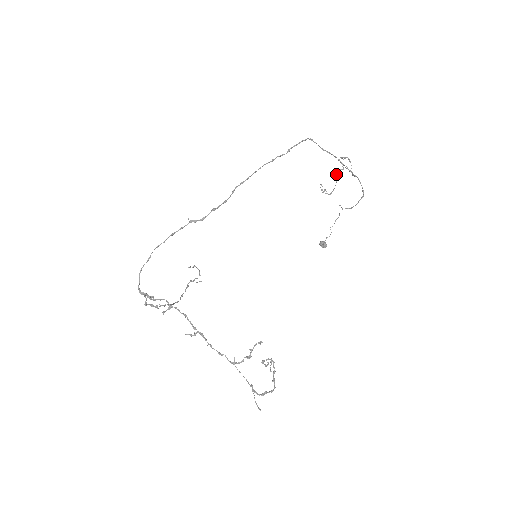
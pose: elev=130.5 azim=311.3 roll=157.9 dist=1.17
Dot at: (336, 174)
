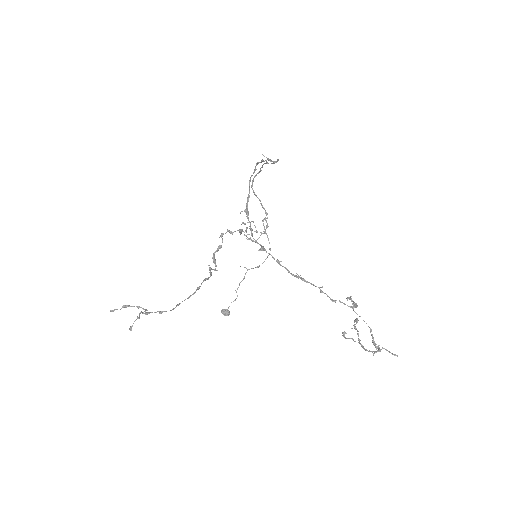
Dot at: occluded
